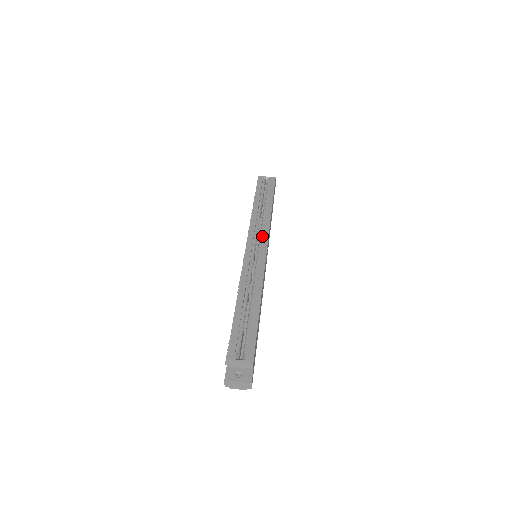
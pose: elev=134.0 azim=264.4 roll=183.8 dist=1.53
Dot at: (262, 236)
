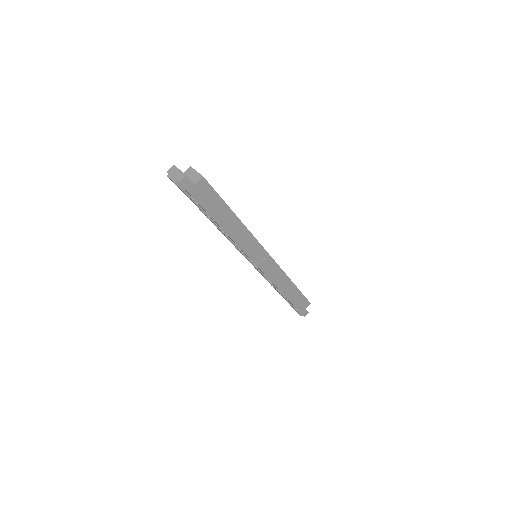
Dot at: occluded
